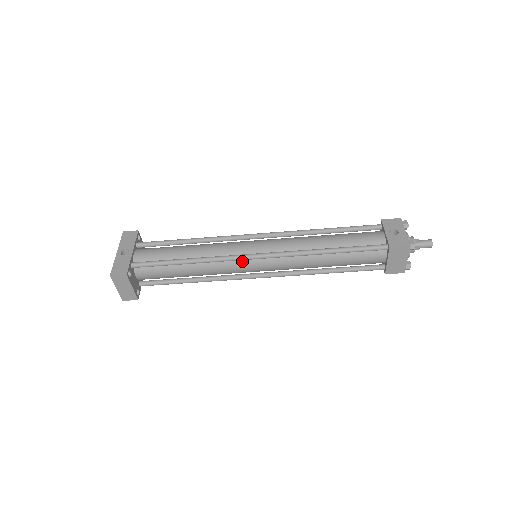
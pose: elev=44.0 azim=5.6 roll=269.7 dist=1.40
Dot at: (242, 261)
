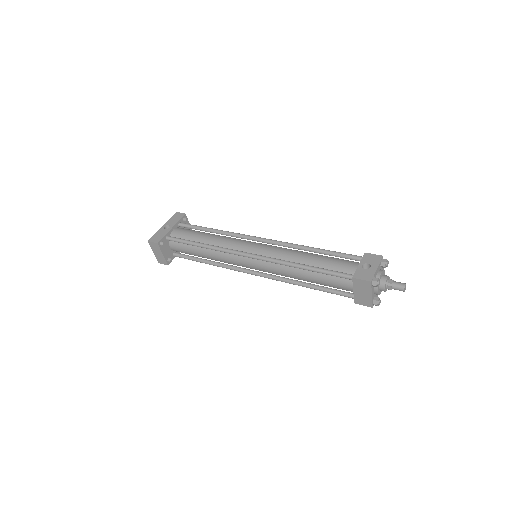
Dot at: (240, 256)
